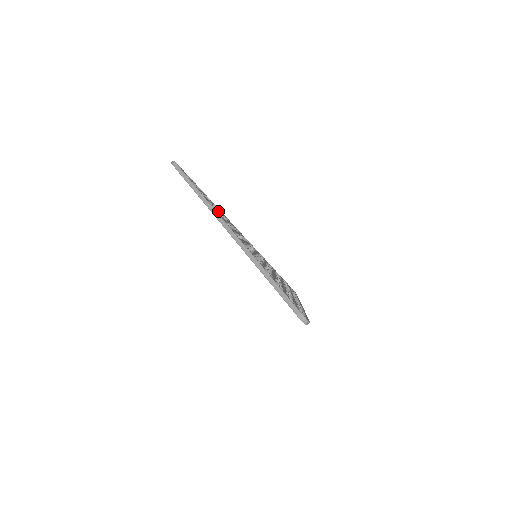
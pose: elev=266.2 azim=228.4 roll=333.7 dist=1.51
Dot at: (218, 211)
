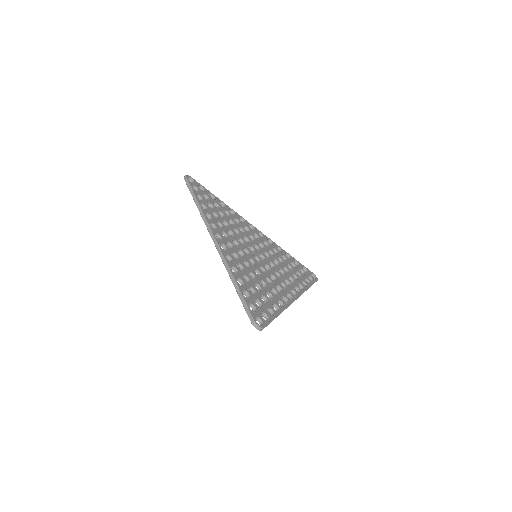
Dot at: (221, 218)
